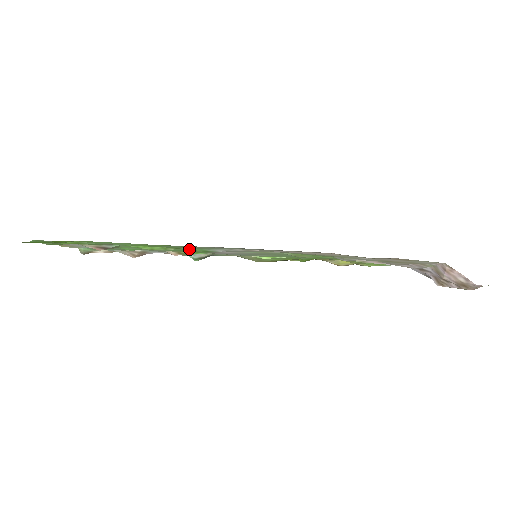
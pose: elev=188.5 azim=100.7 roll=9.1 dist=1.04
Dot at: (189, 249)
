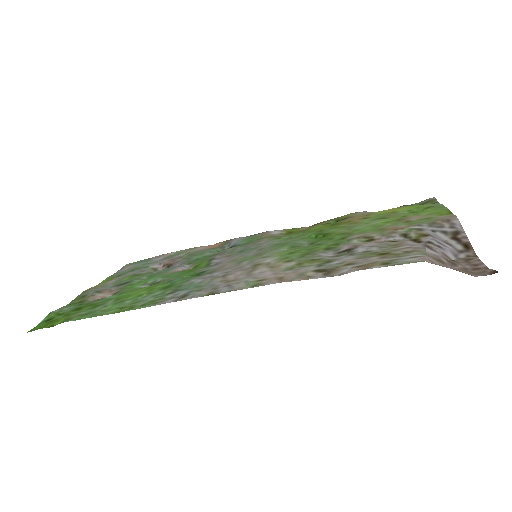
Dot at: (181, 276)
